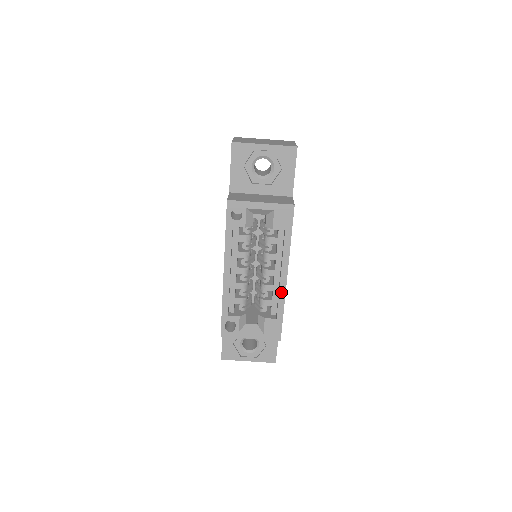
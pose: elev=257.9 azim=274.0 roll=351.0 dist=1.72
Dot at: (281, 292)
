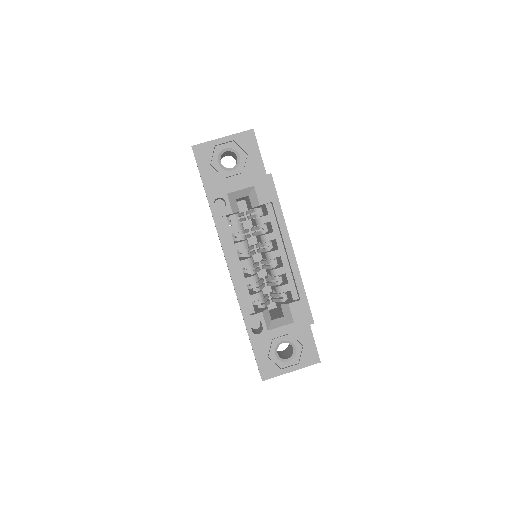
Dot at: (293, 268)
